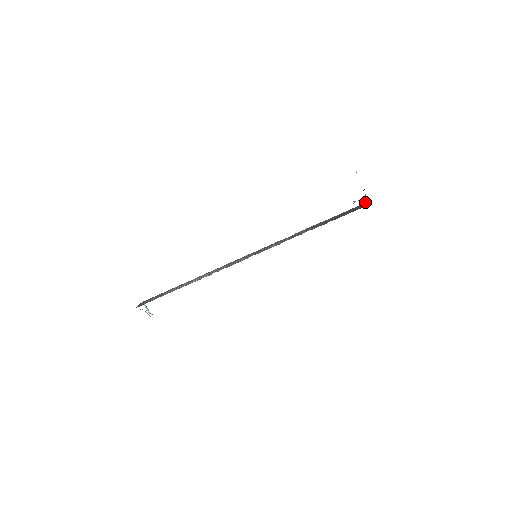
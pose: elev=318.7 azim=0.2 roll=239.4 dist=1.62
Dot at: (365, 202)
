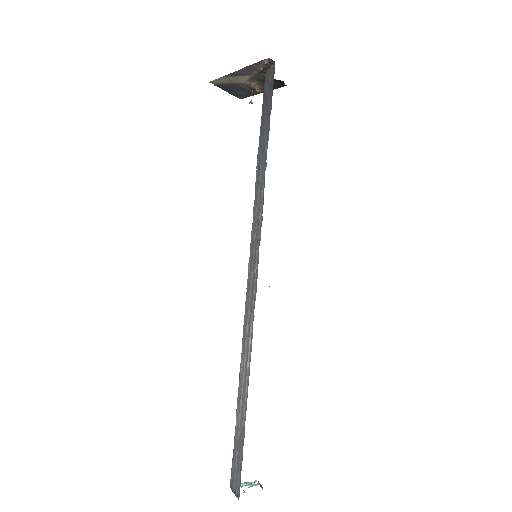
Dot at: (258, 91)
